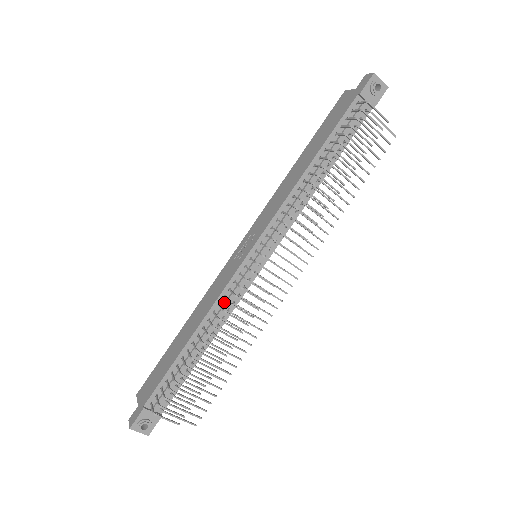
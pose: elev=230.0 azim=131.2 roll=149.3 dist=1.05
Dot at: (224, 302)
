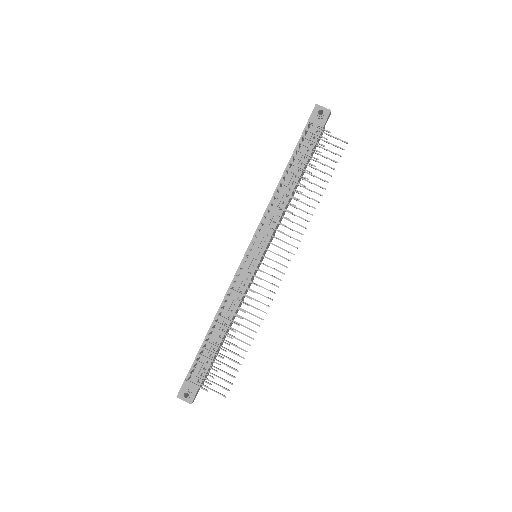
Dot at: (233, 292)
